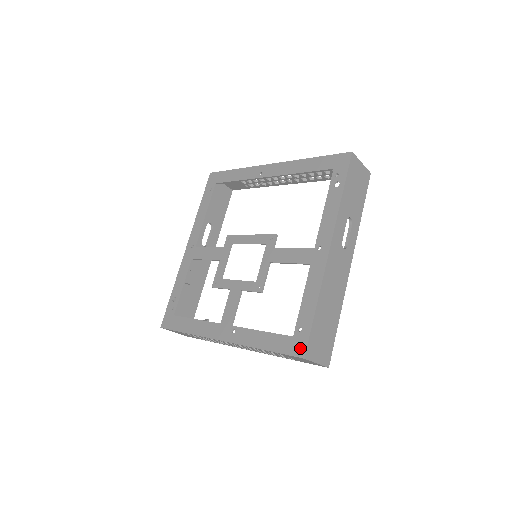
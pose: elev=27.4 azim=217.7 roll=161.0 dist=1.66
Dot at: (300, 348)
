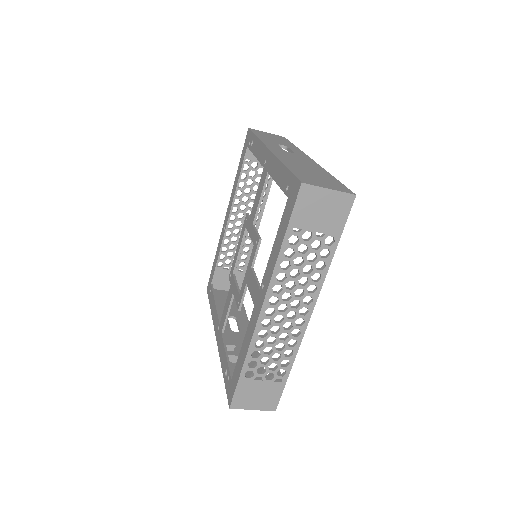
Dot at: (295, 188)
